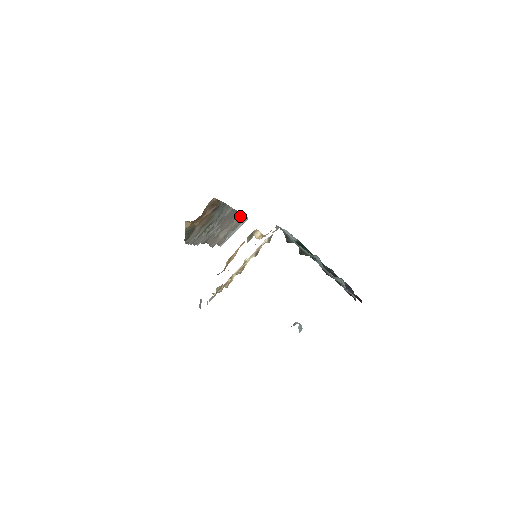
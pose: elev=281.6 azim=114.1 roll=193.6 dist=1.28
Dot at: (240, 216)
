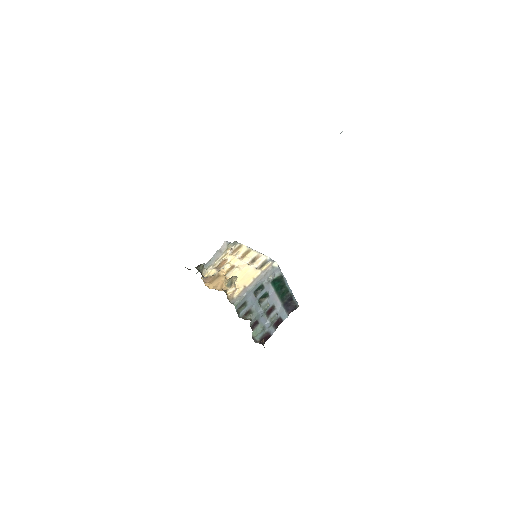
Dot at: occluded
